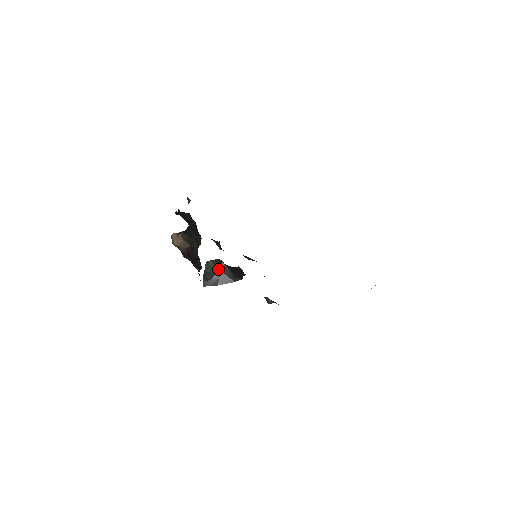
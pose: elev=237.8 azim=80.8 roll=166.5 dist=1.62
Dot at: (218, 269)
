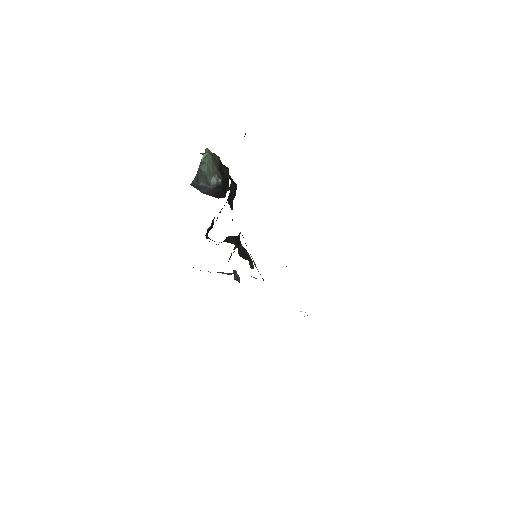
Dot at: (213, 174)
